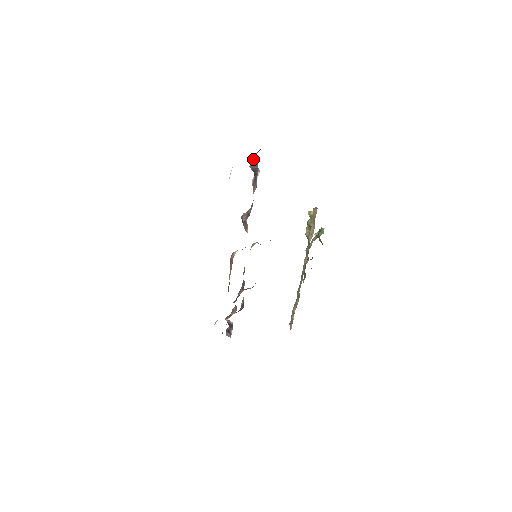
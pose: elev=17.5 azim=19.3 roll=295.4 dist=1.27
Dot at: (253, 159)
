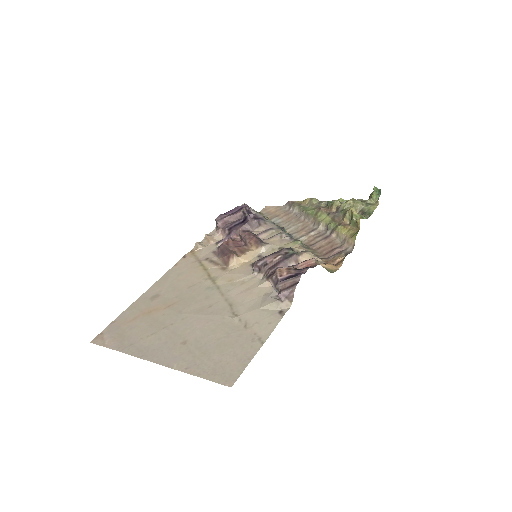
Dot at: (279, 295)
